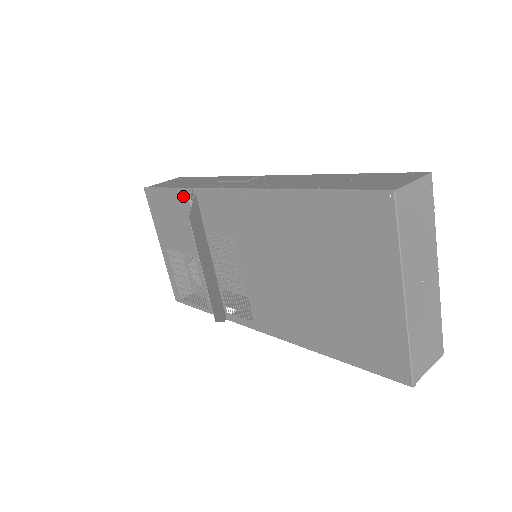
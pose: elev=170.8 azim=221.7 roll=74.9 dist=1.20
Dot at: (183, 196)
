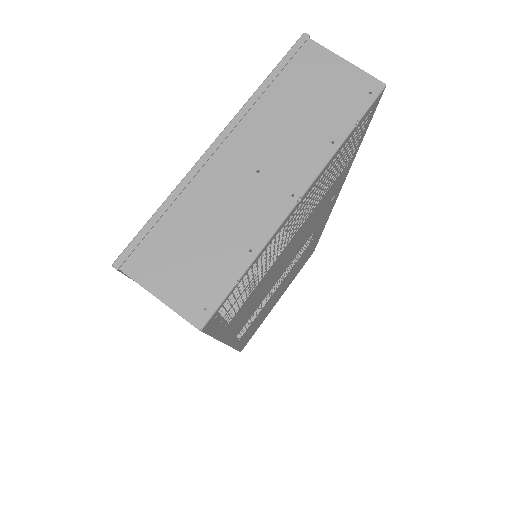
Dot at: occluded
